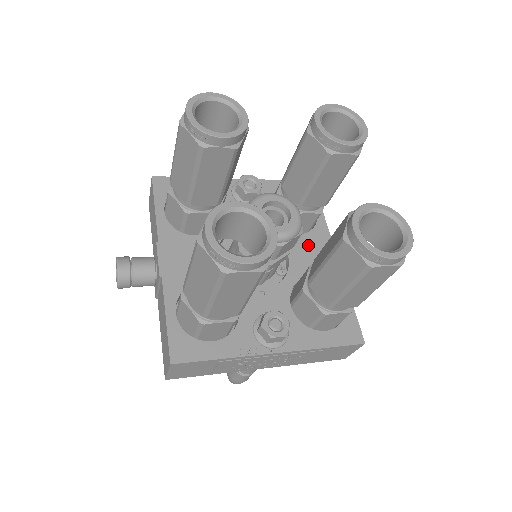
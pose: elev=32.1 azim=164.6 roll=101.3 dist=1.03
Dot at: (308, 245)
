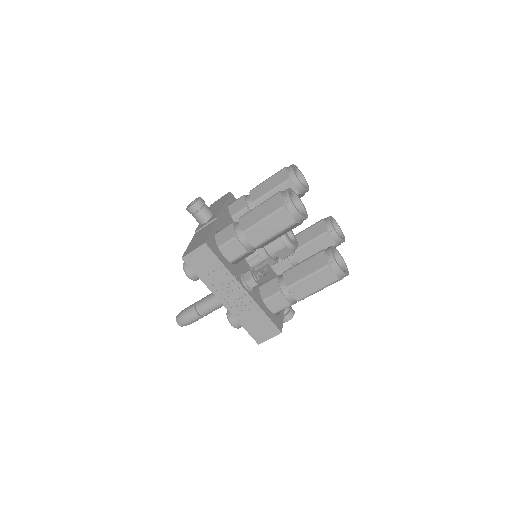
Dot at: occluded
